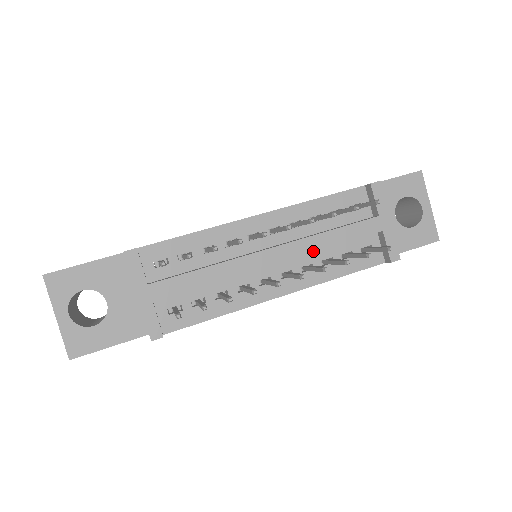
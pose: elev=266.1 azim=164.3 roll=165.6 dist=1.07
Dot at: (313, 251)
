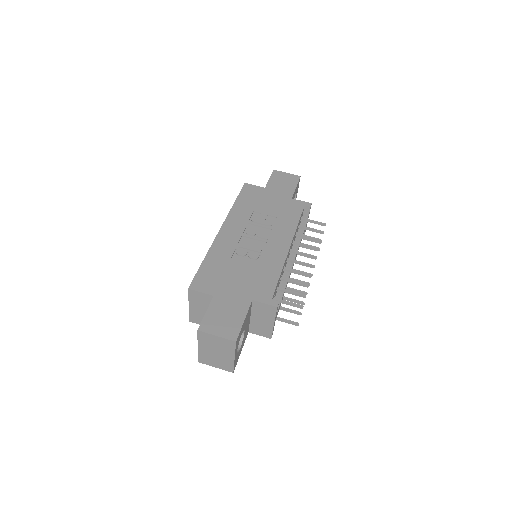
Dot at: occluded
